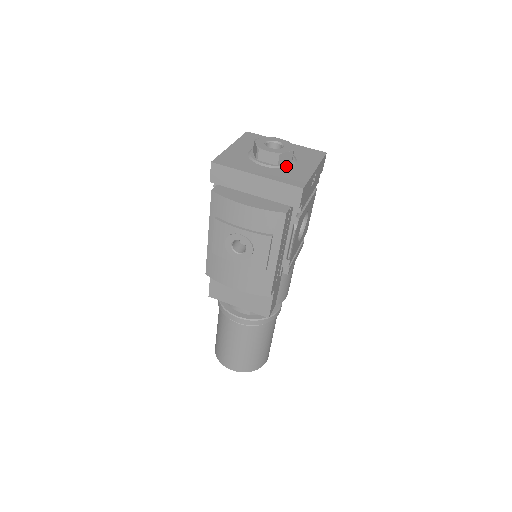
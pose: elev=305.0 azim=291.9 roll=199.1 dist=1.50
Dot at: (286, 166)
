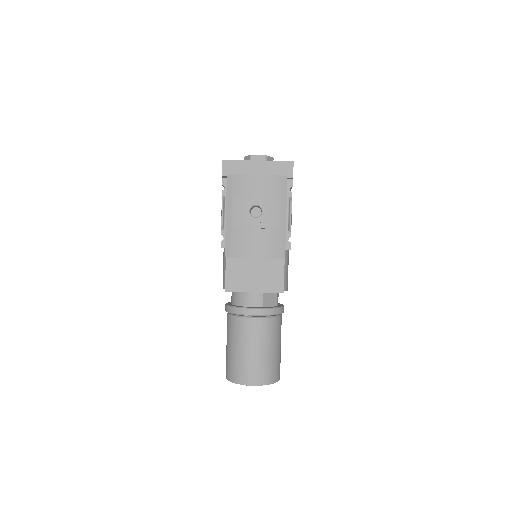
Dot at: occluded
